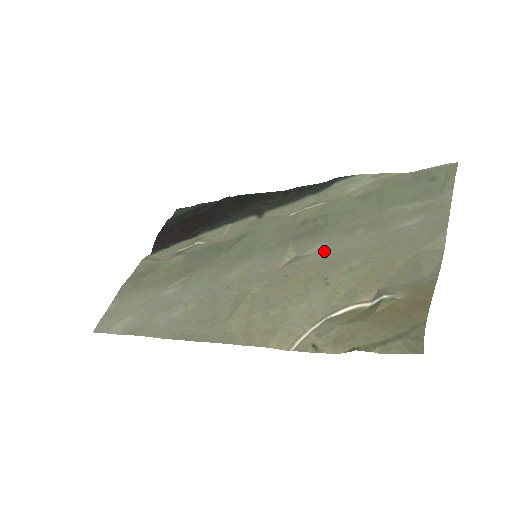
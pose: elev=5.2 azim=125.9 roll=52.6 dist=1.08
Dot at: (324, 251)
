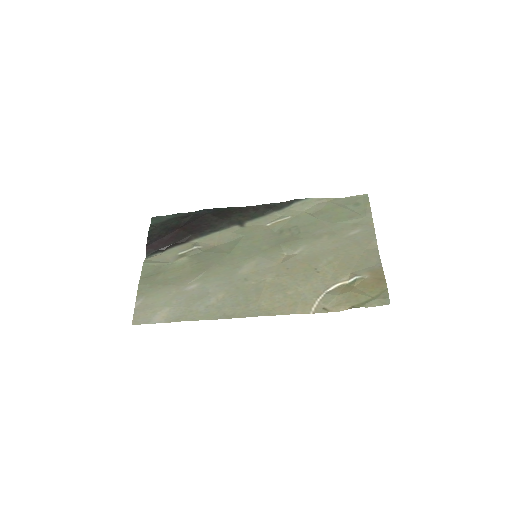
Dot at: (307, 251)
